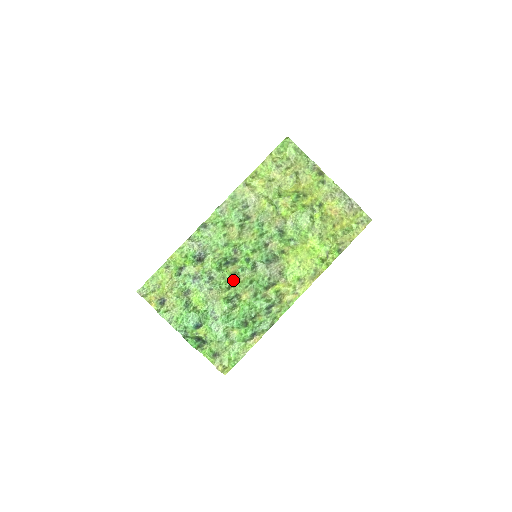
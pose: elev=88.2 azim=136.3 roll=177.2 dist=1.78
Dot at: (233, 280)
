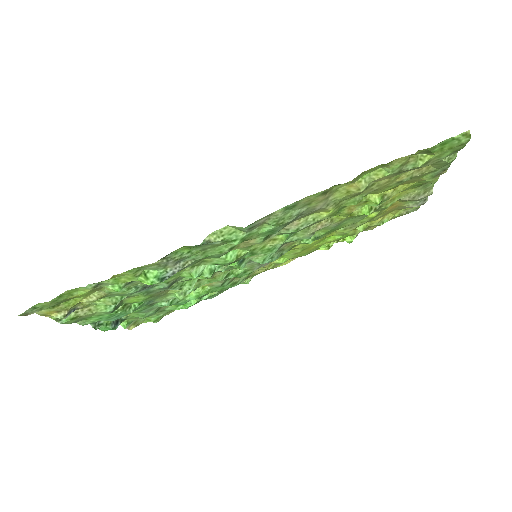
Dot at: occluded
